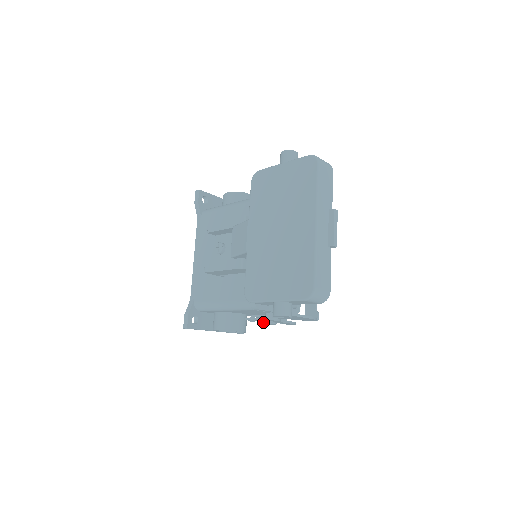
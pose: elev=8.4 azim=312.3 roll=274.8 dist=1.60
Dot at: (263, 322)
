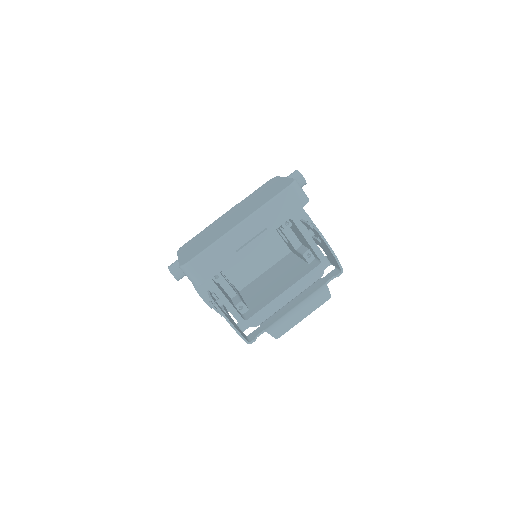
Dot at: (210, 301)
